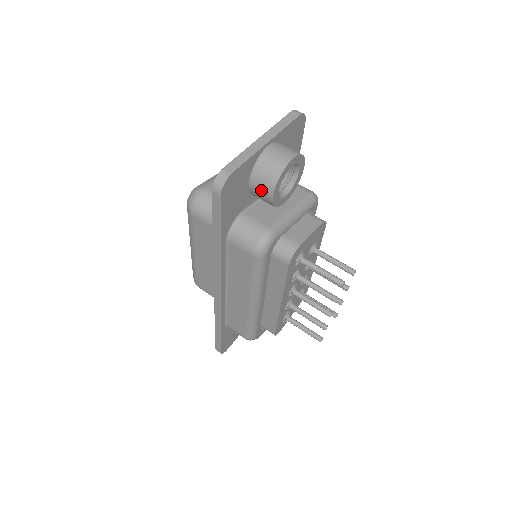
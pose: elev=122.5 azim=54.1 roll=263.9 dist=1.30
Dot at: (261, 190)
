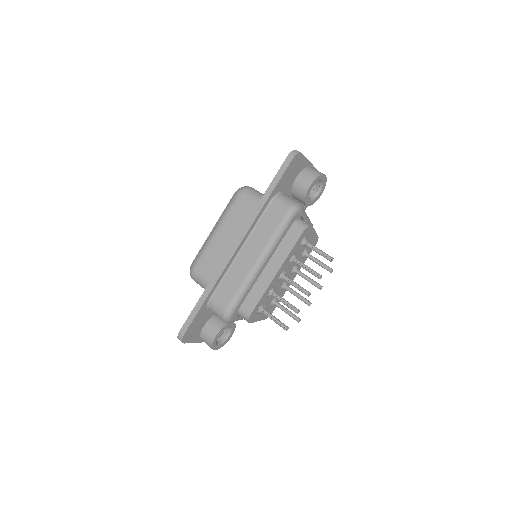
Dot at: (304, 181)
